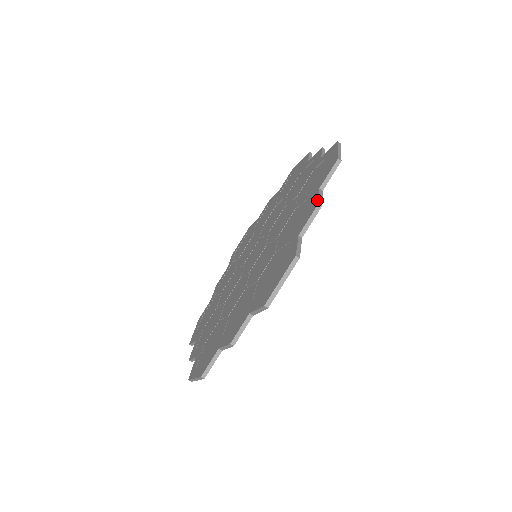
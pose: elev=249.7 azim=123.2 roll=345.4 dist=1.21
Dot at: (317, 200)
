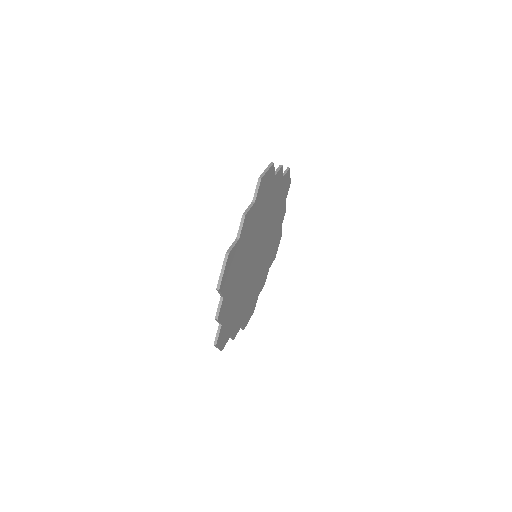
Dot at: occluded
